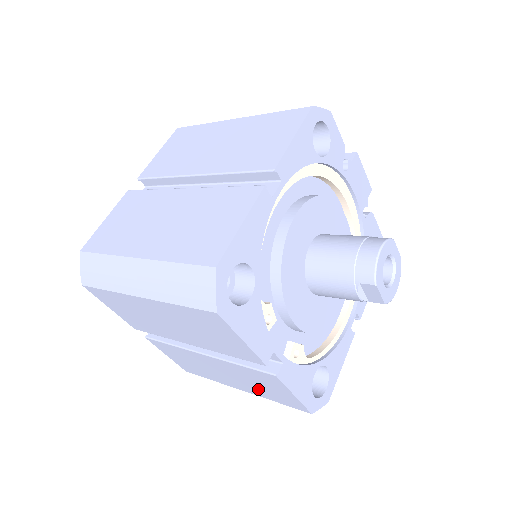
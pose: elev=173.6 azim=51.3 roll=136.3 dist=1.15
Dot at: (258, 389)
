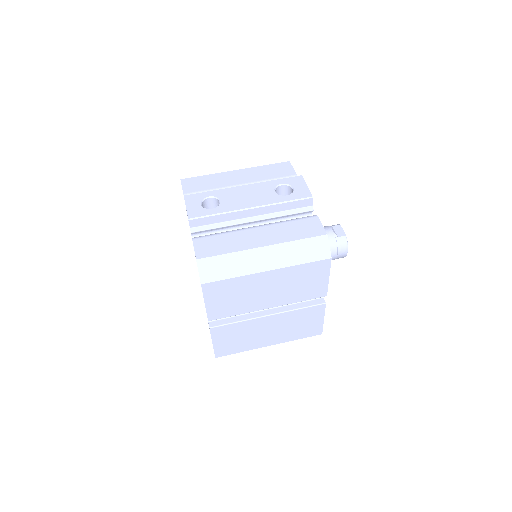
Dot at: occluded
